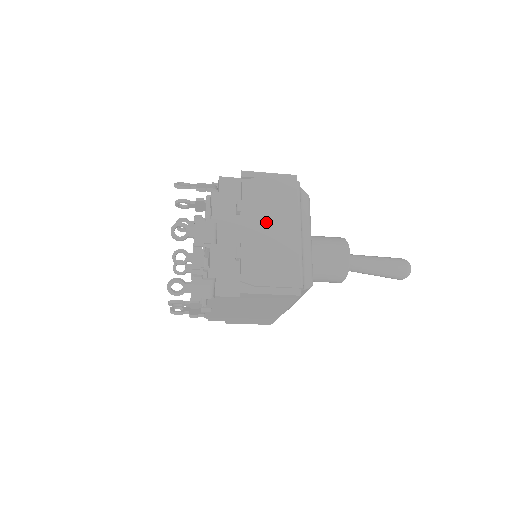
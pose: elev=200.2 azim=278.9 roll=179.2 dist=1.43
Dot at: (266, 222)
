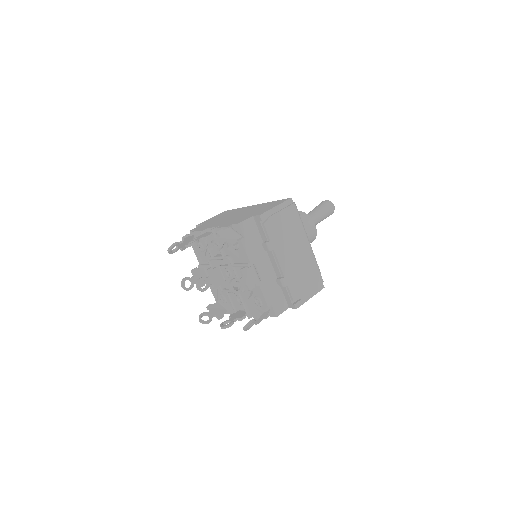
Dot at: (290, 249)
